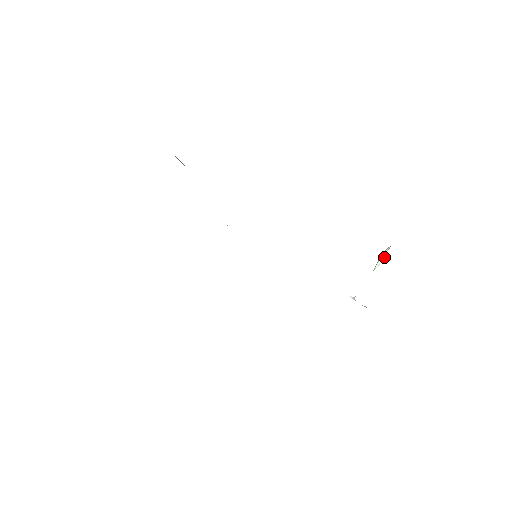
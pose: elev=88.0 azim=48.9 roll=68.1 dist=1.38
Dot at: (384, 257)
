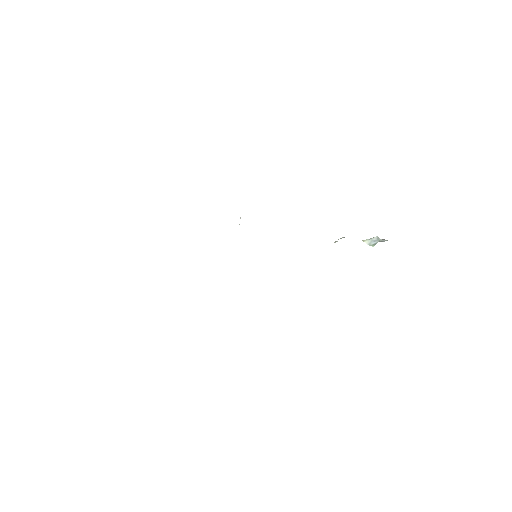
Dot at: (377, 237)
